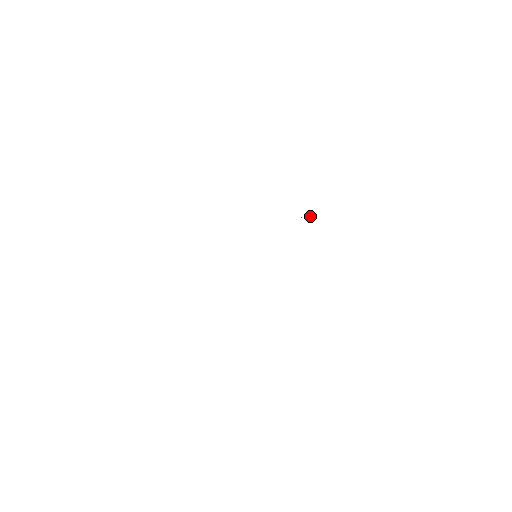
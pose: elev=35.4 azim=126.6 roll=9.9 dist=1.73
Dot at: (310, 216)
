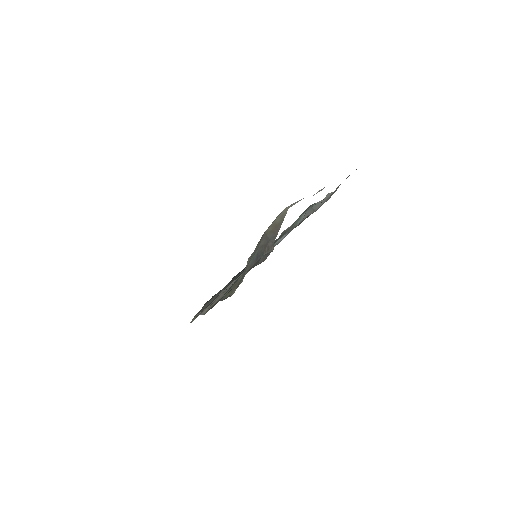
Dot at: (272, 246)
